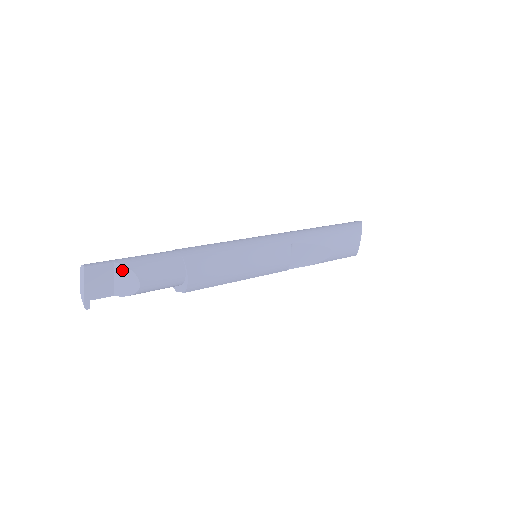
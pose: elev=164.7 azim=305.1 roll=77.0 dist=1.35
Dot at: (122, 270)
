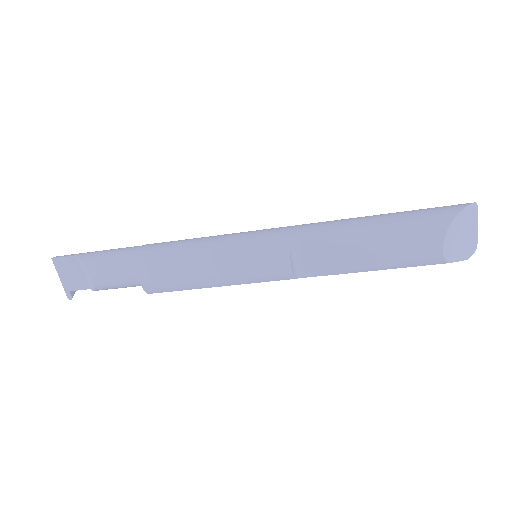
Dot at: (82, 264)
